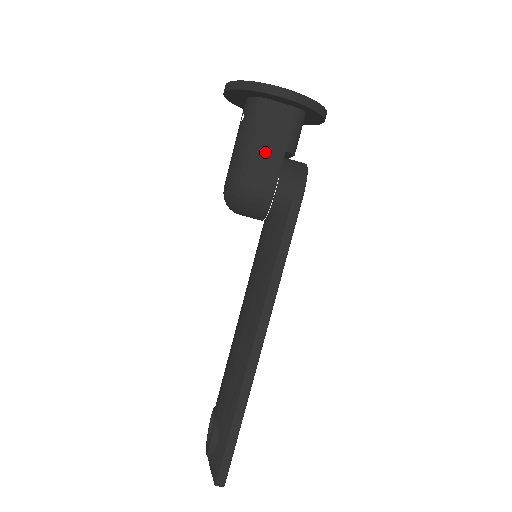
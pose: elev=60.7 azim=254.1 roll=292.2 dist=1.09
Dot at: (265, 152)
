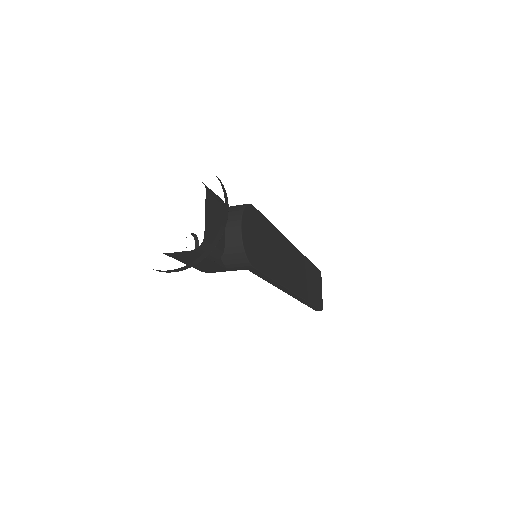
Dot at: (199, 265)
